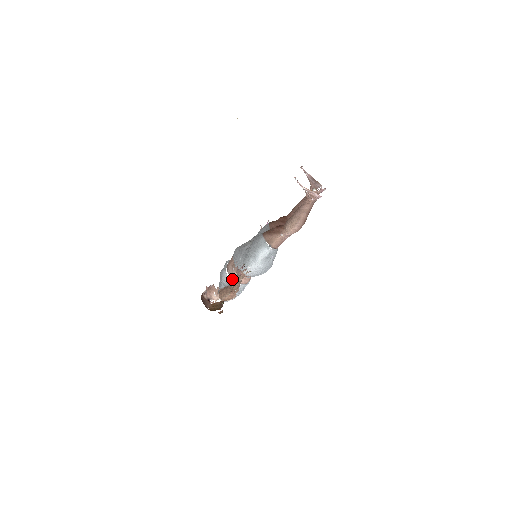
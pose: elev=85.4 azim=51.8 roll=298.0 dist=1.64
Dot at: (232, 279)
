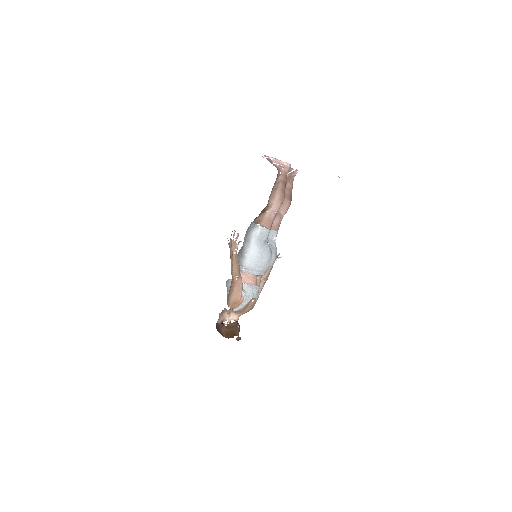
Dot at: occluded
